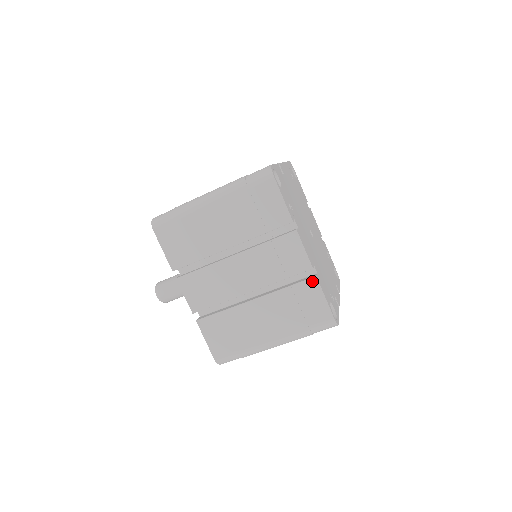
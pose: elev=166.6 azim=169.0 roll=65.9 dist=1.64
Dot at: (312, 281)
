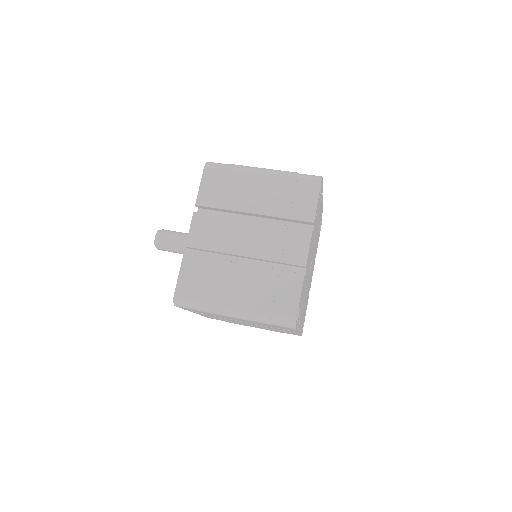
Dot at: (299, 276)
